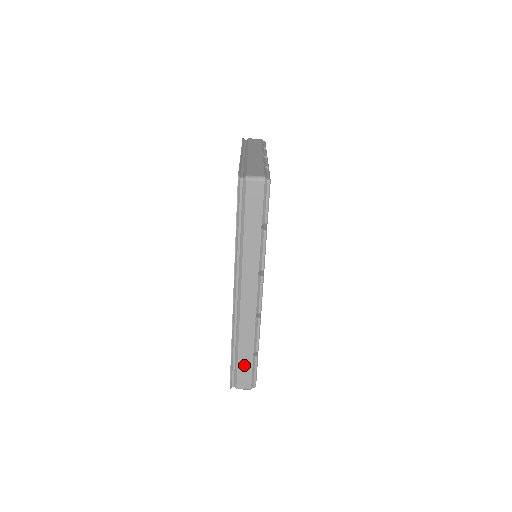
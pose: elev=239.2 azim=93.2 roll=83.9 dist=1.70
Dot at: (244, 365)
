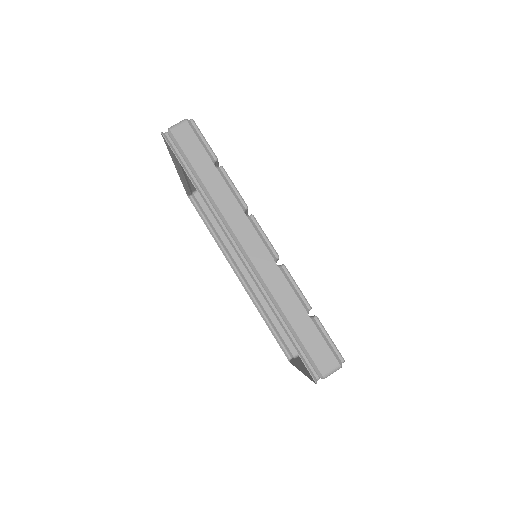
Dot at: (308, 335)
